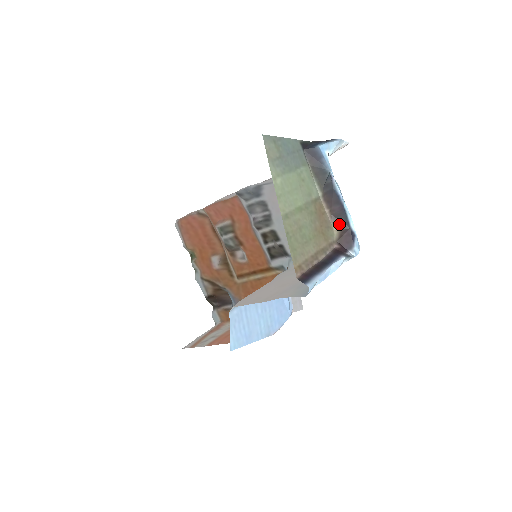
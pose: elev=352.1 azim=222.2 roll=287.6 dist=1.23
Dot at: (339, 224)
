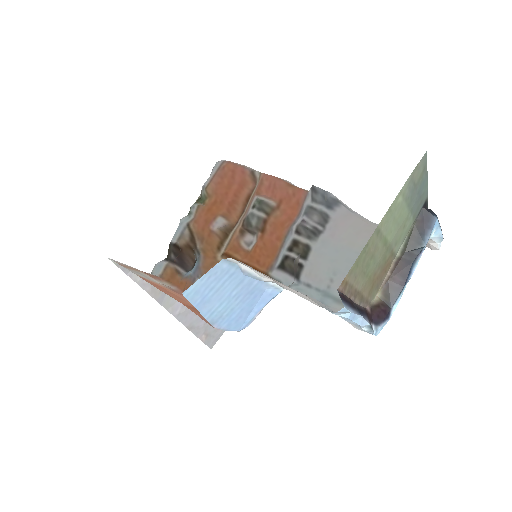
Dot at: (386, 295)
